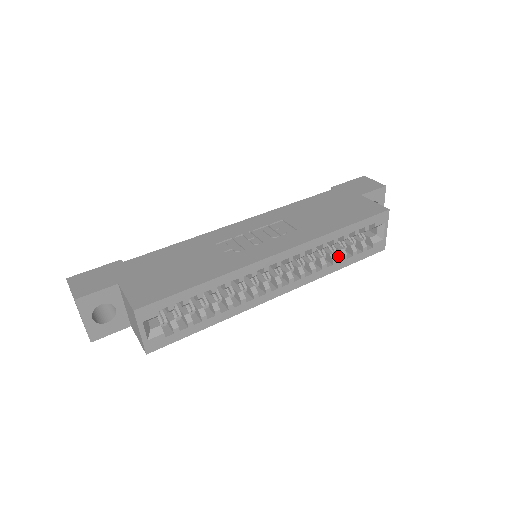
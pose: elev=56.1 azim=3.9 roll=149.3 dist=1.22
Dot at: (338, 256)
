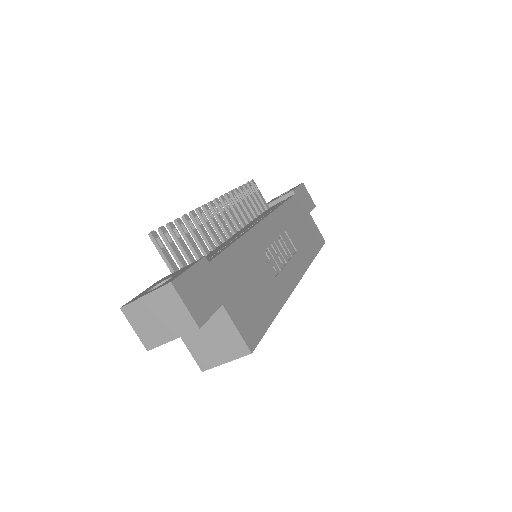
Dot at: occluded
